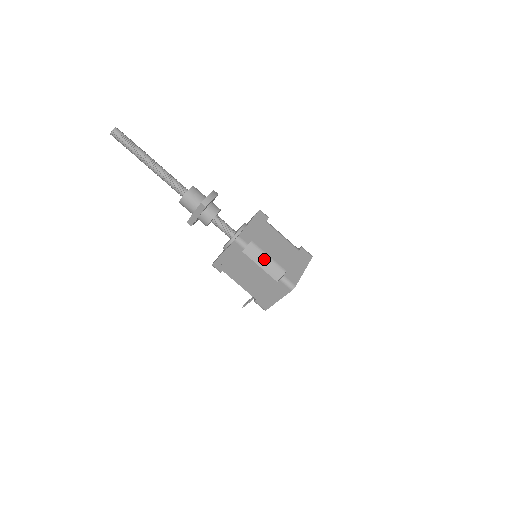
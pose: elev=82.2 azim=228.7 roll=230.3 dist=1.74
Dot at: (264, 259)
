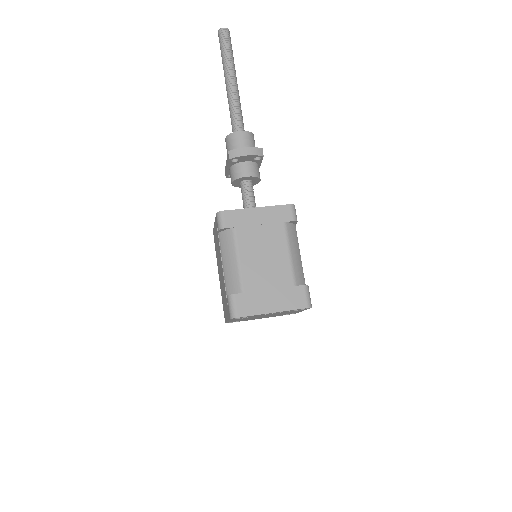
Dot at: (232, 259)
